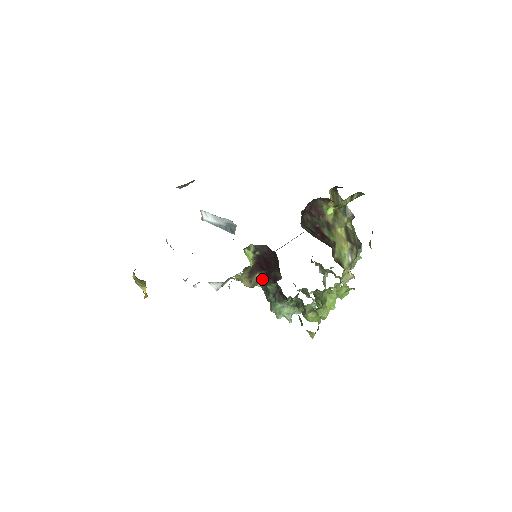
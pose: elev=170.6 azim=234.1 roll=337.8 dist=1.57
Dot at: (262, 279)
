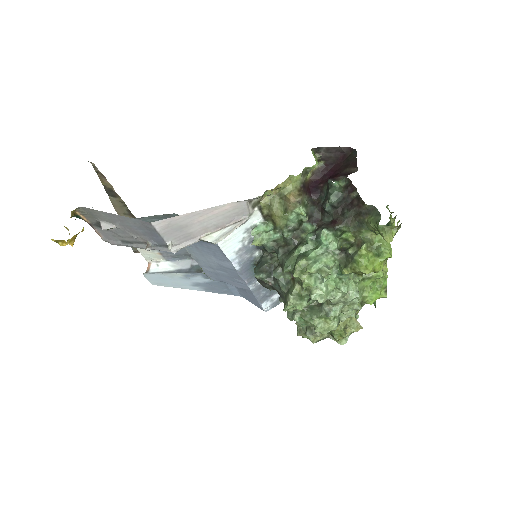
Dot at: (308, 206)
